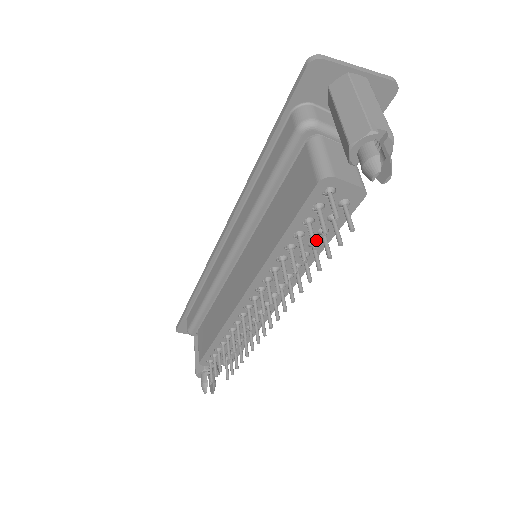
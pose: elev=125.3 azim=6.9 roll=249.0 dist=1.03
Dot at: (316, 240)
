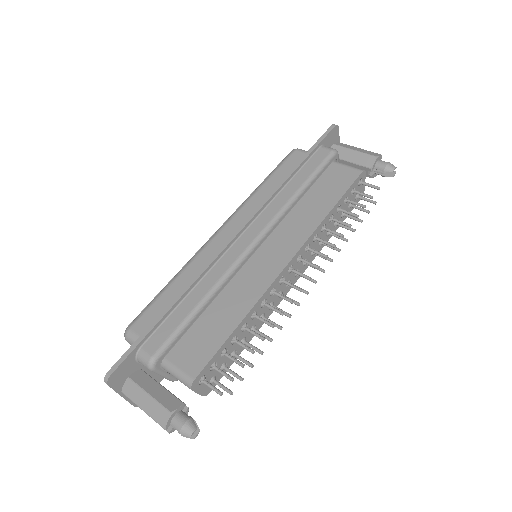
Dot at: occluded
